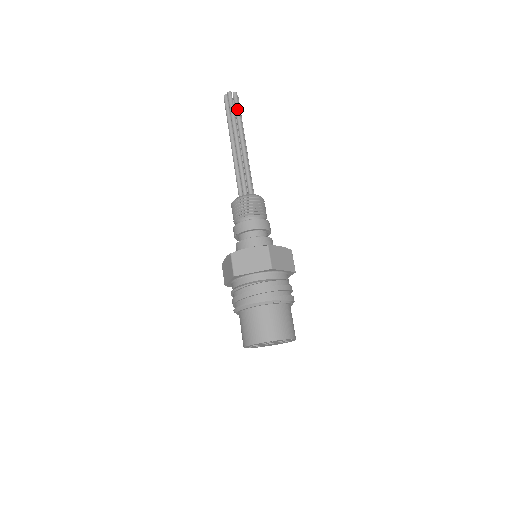
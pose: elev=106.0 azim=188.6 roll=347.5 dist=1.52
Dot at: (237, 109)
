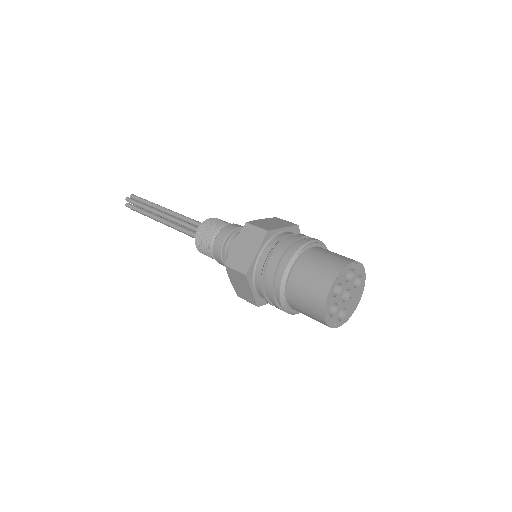
Dot at: (141, 200)
